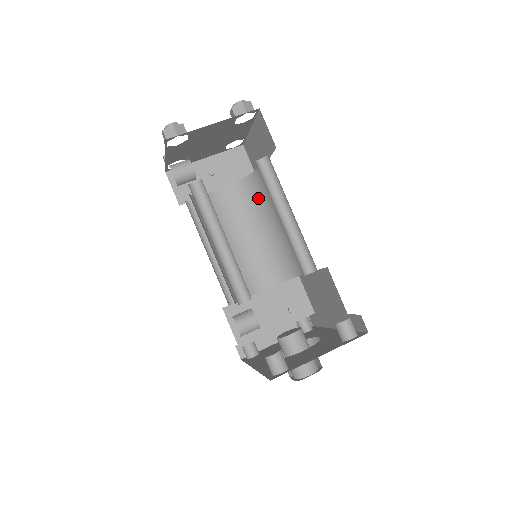
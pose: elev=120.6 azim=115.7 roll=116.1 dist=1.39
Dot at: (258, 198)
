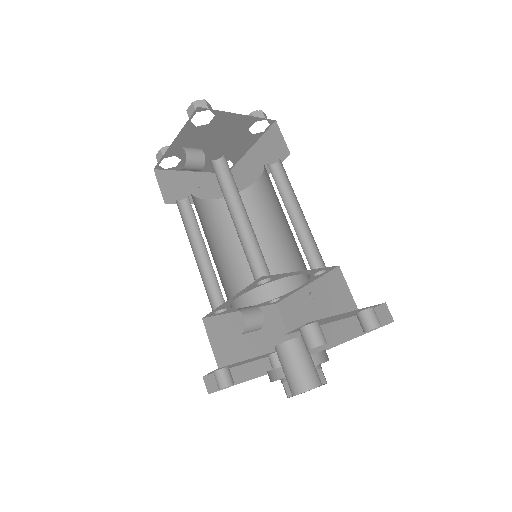
Dot at: (248, 214)
